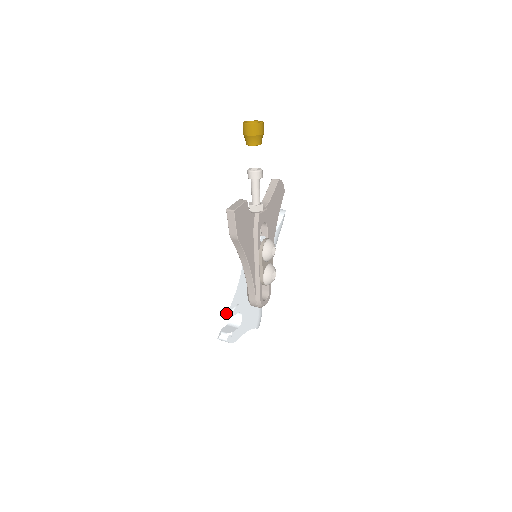
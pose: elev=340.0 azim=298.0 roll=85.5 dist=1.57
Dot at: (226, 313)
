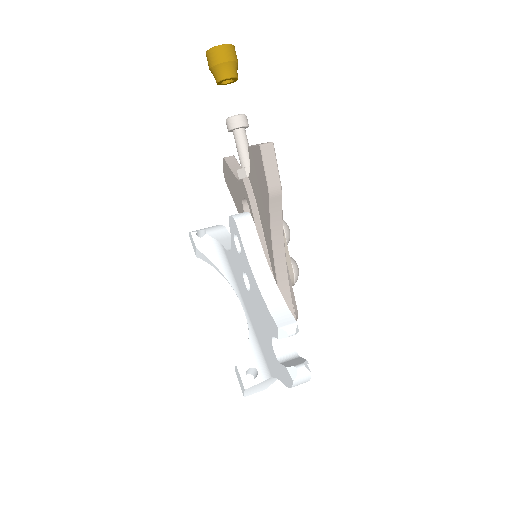
Dot at: (296, 324)
